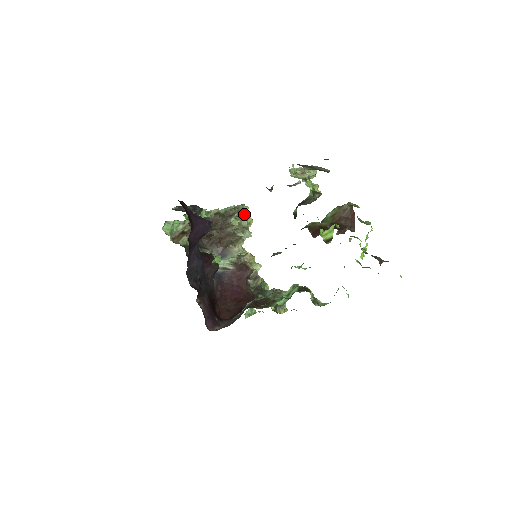
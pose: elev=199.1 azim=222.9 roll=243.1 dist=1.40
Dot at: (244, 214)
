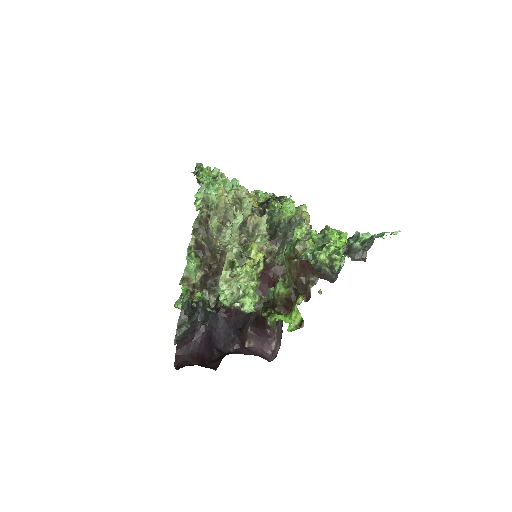
Dot at: (214, 200)
